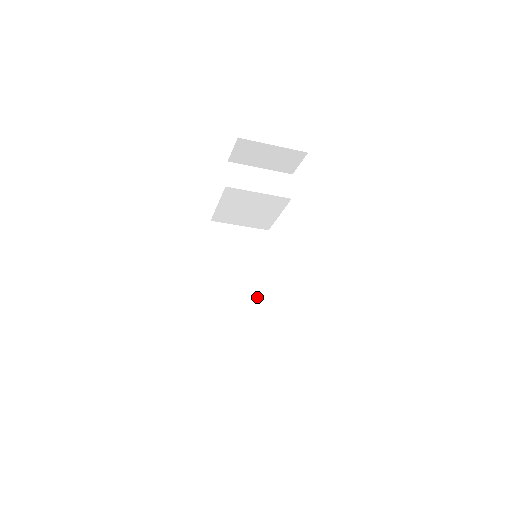
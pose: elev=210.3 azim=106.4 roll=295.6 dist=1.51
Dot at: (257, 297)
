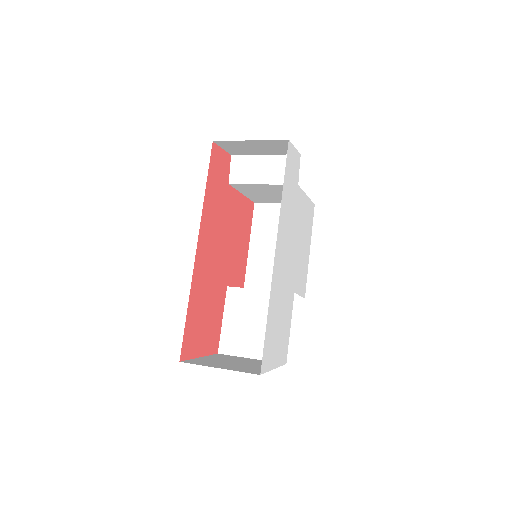
Dot at: (268, 293)
